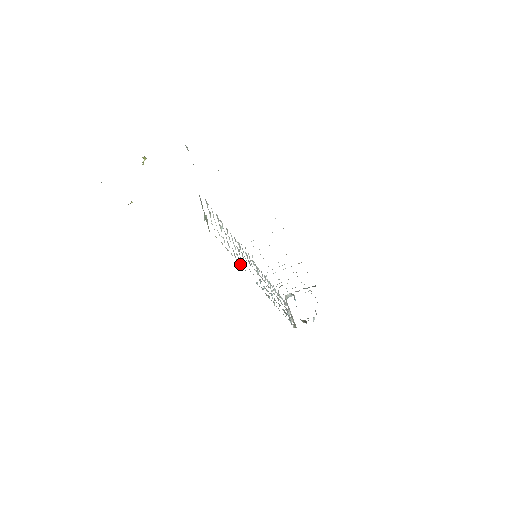
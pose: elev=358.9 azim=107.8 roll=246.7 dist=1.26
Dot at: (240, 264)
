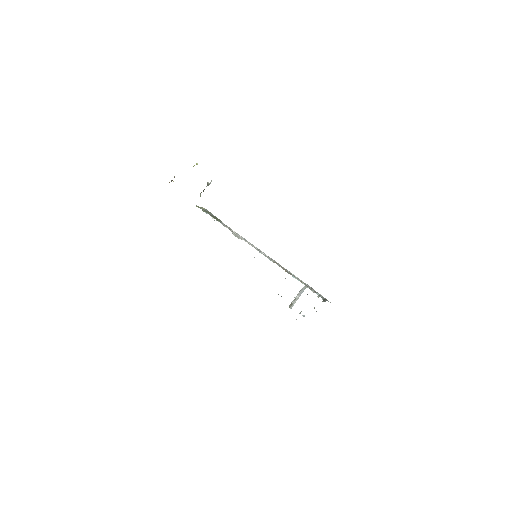
Dot at: occluded
